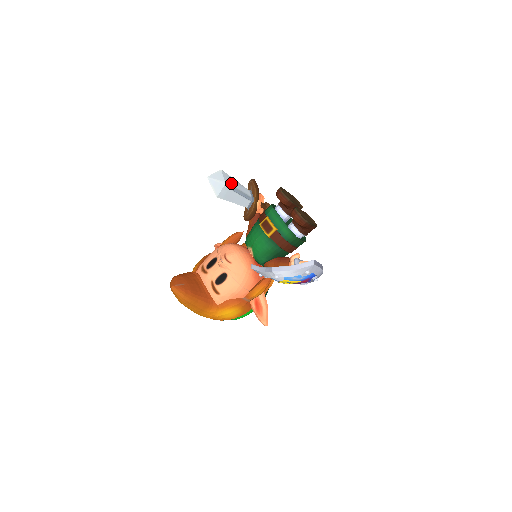
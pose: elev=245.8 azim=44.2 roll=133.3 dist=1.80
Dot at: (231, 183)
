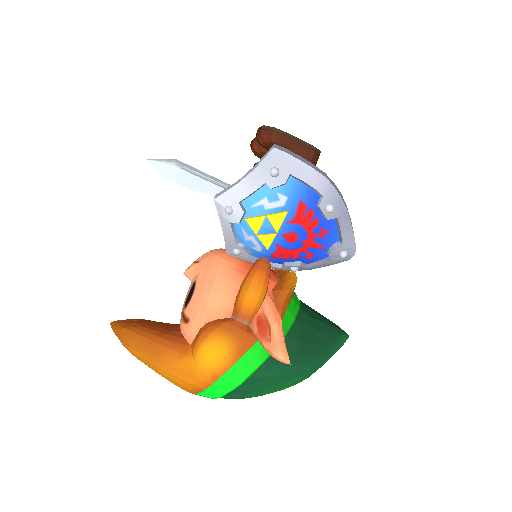
Dot at: (192, 169)
